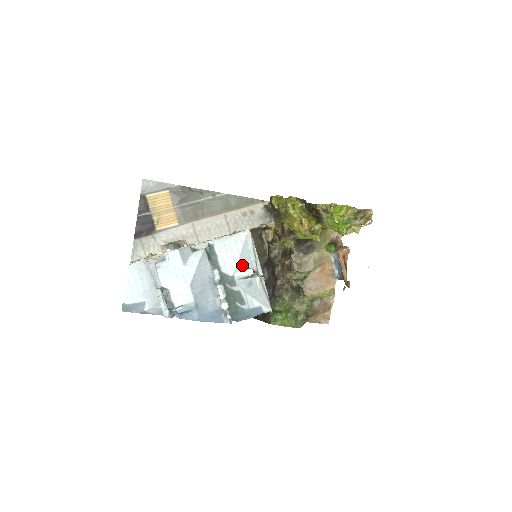
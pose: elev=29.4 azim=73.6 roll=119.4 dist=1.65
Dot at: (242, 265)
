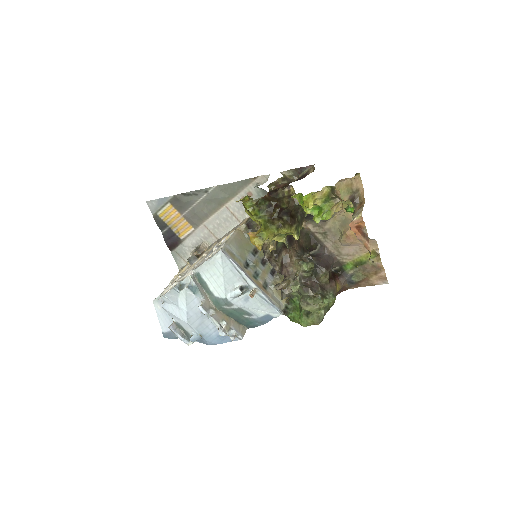
Dot at: (230, 285)
